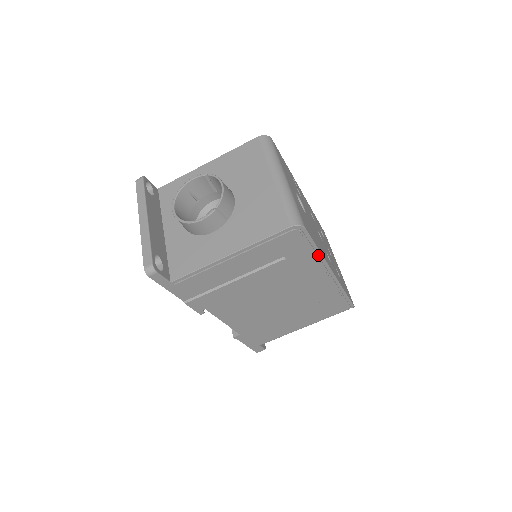
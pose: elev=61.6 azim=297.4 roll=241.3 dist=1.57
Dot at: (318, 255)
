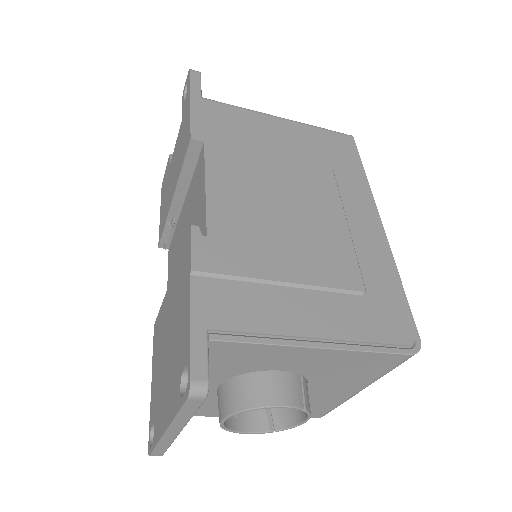
Dot at: occluded
